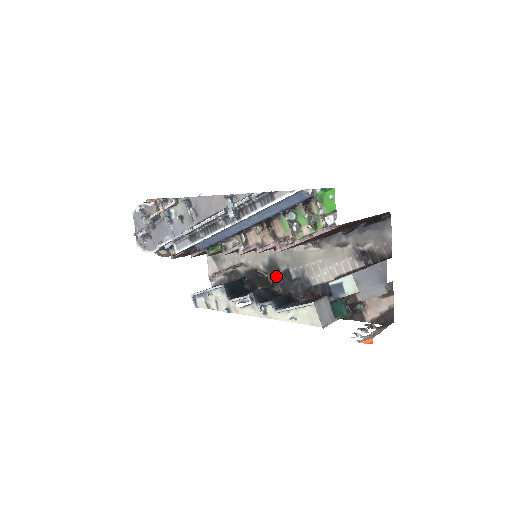
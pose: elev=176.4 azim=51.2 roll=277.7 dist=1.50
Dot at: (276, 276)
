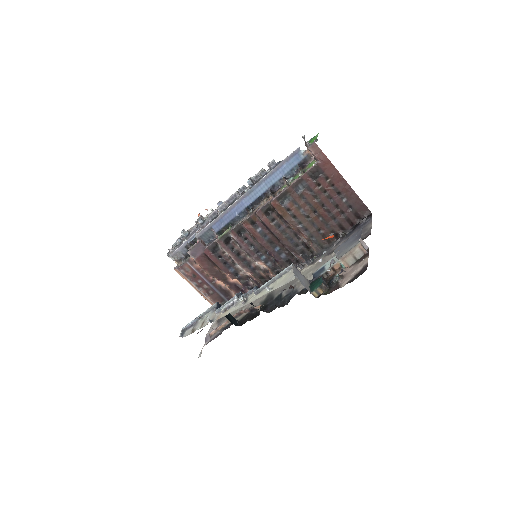
Dot at: (268, 304)
